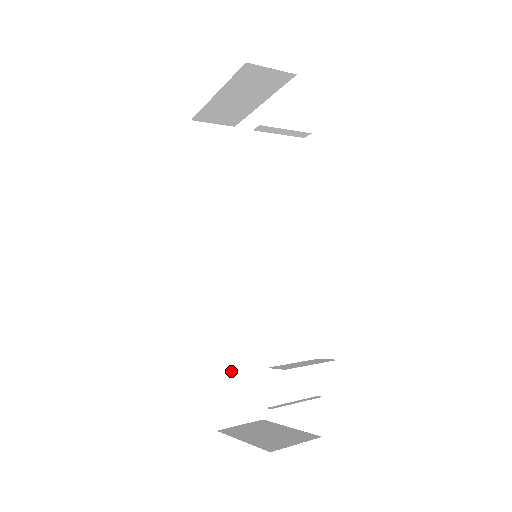
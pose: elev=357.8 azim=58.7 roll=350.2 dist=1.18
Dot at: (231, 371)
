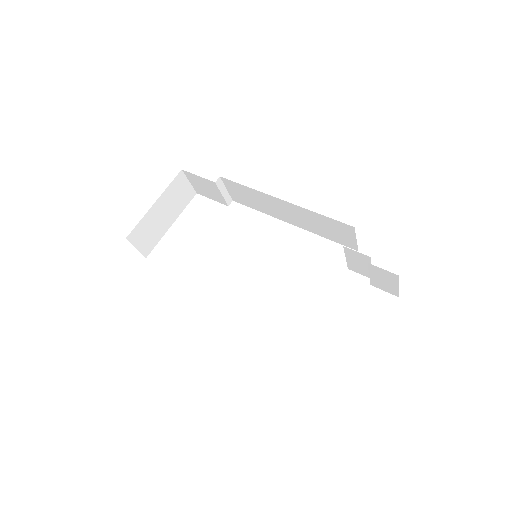
Dot at: occluded
